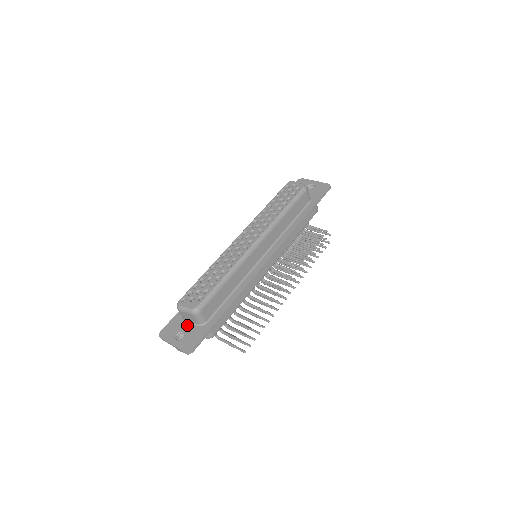
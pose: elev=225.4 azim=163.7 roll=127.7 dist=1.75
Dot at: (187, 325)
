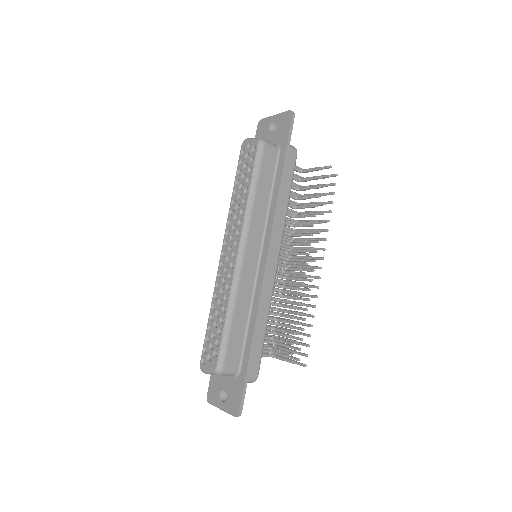
Dot at: (225, 380)
